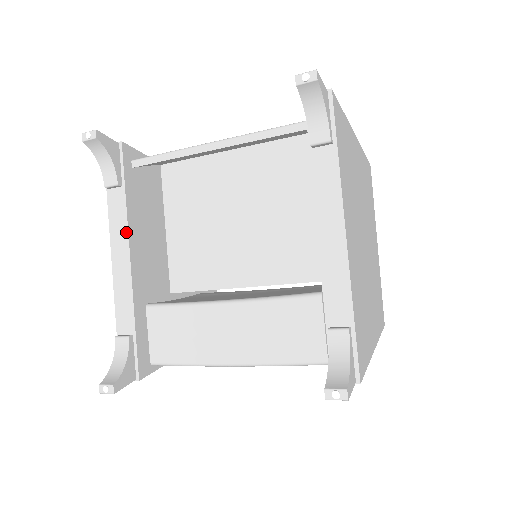
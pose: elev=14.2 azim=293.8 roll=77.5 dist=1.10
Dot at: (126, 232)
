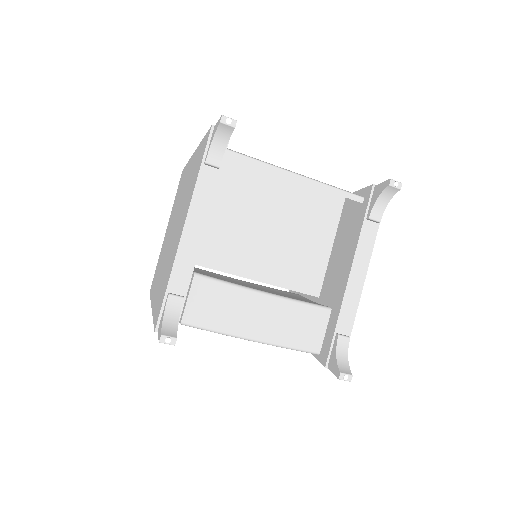
Dot at: (208, 209)
